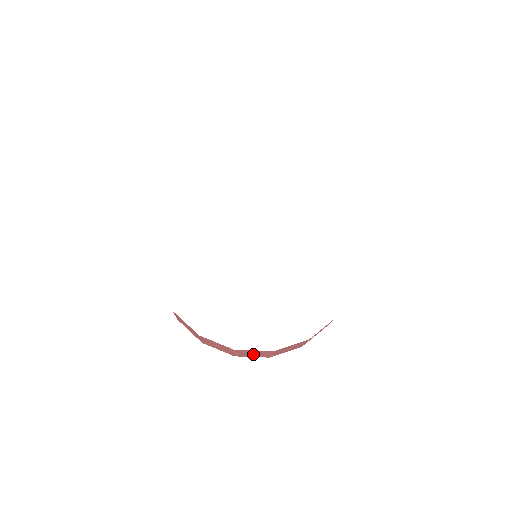
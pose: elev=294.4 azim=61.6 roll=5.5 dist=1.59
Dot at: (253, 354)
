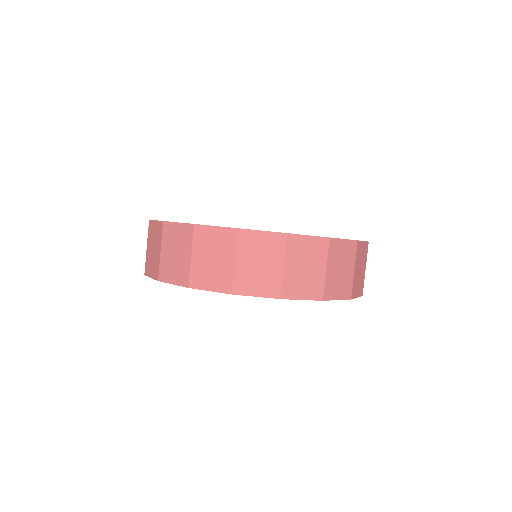
Dot at: (176, 258)
